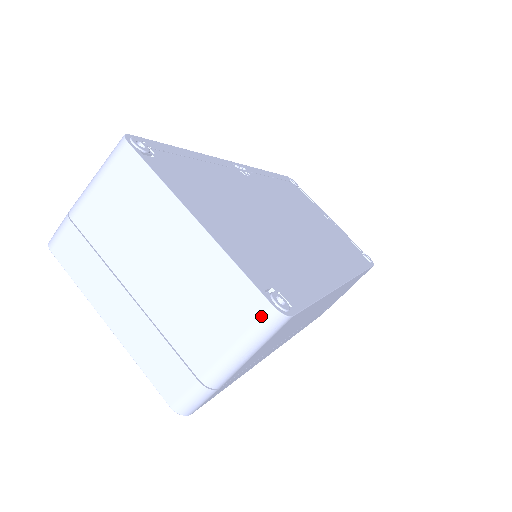
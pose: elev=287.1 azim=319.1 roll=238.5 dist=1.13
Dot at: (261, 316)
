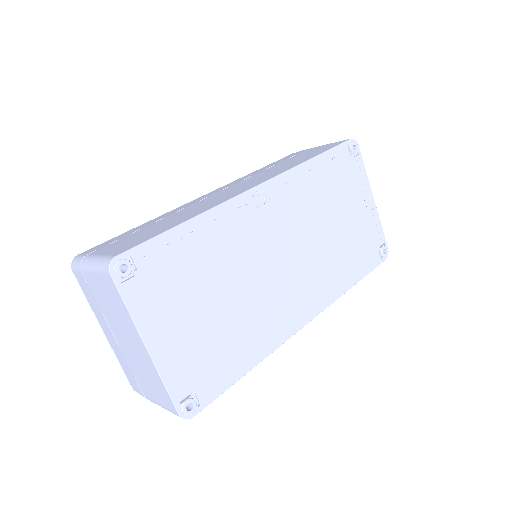
Dot at: (173, 412)
